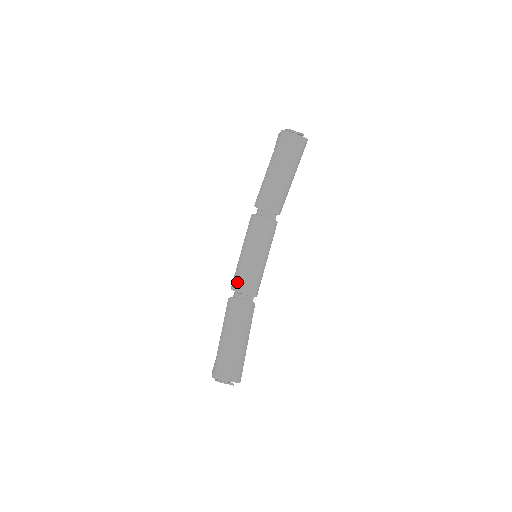
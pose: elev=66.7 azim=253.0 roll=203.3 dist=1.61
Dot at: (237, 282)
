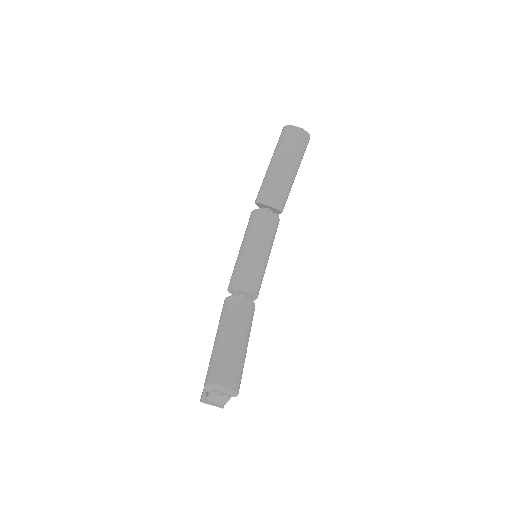
Dot at: (235, 279)
